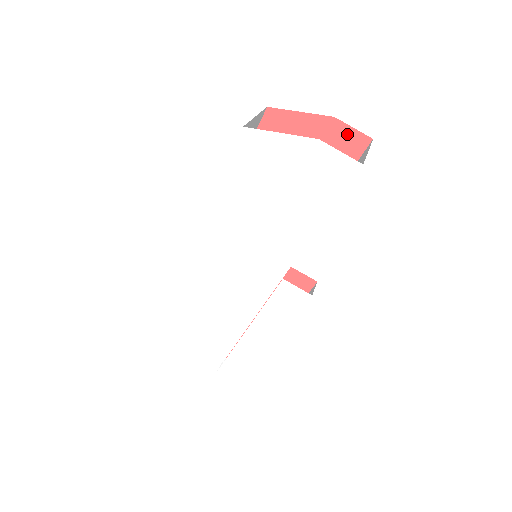
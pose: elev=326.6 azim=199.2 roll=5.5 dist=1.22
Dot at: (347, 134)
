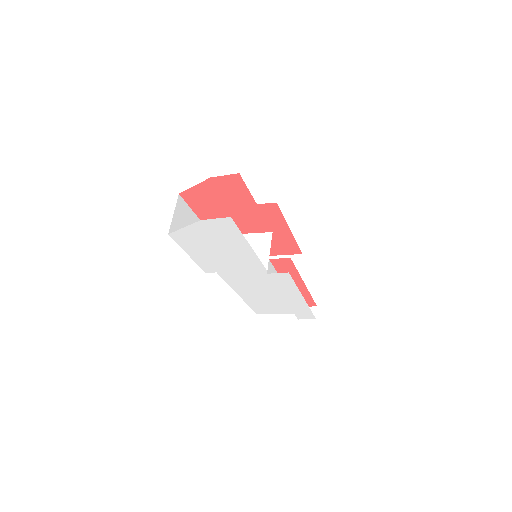
Dot at: (226, 179)
